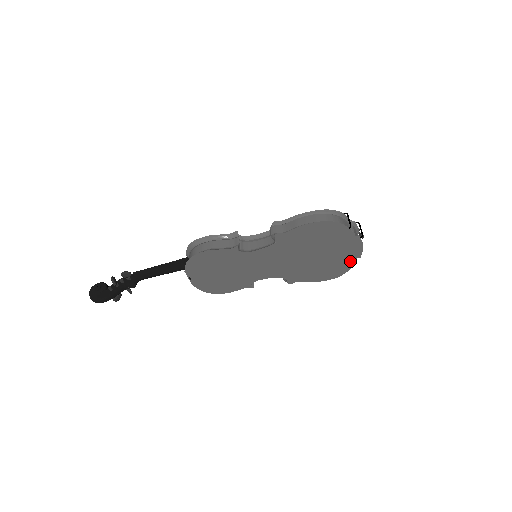
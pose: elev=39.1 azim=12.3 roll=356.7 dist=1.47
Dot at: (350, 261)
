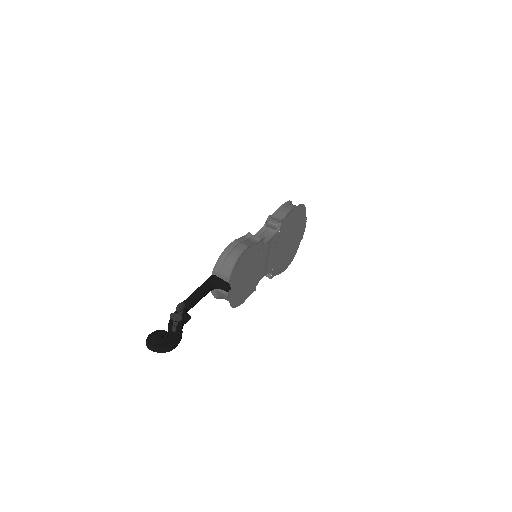
Dot at: (298, 245)
